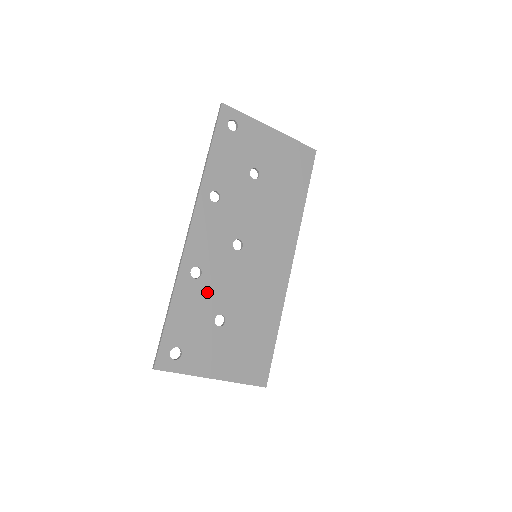
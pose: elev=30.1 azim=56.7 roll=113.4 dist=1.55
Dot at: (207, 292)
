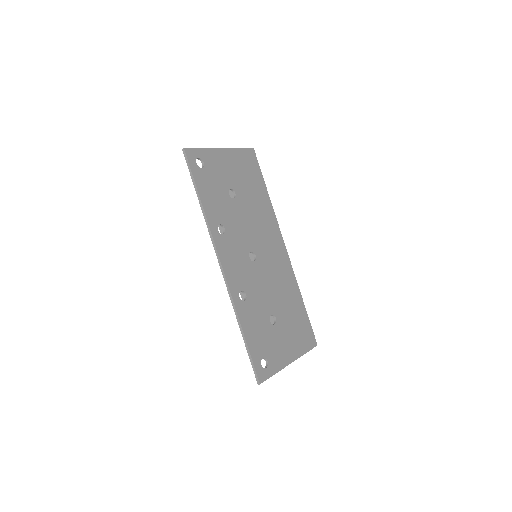
Dot at: (256, 305)
